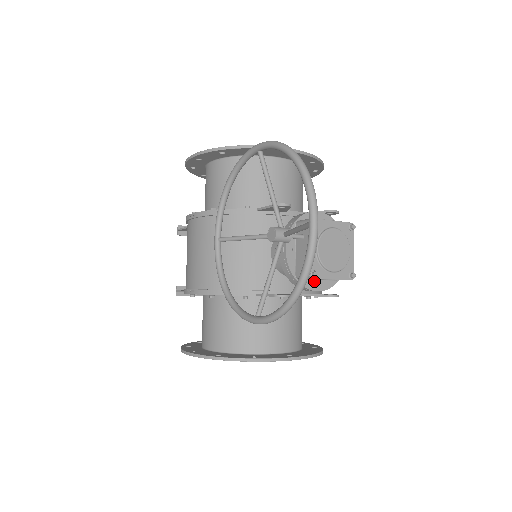
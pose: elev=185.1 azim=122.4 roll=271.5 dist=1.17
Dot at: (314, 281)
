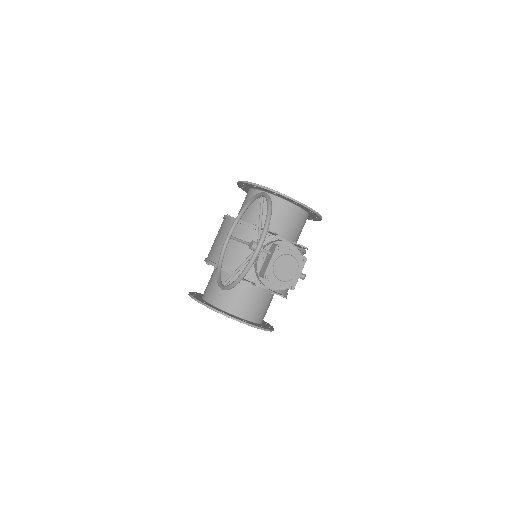
Dot at: (270, 282)
